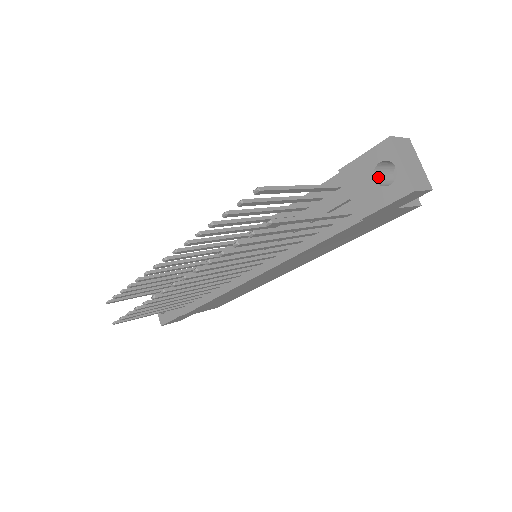
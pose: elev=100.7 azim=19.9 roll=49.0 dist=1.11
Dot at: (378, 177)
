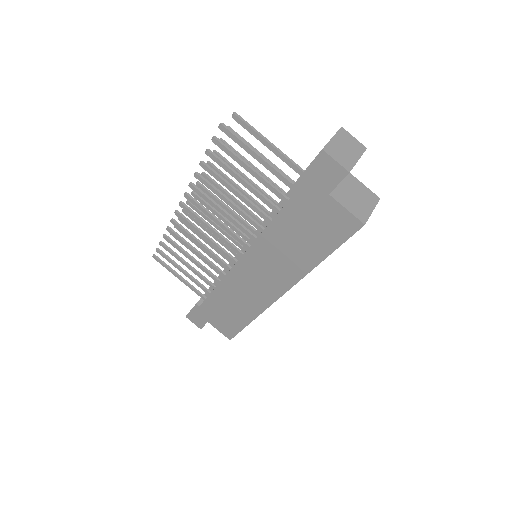
Dot at: occluded
